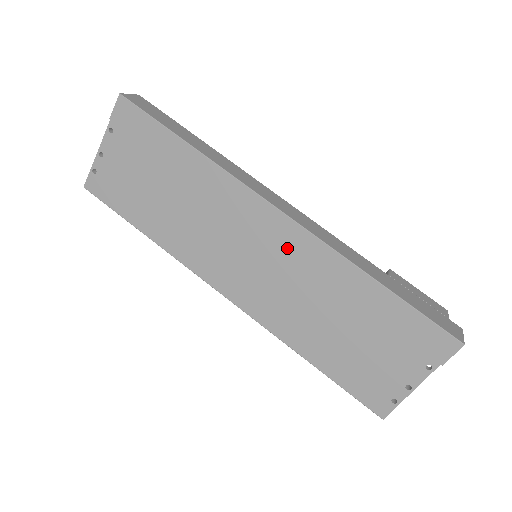
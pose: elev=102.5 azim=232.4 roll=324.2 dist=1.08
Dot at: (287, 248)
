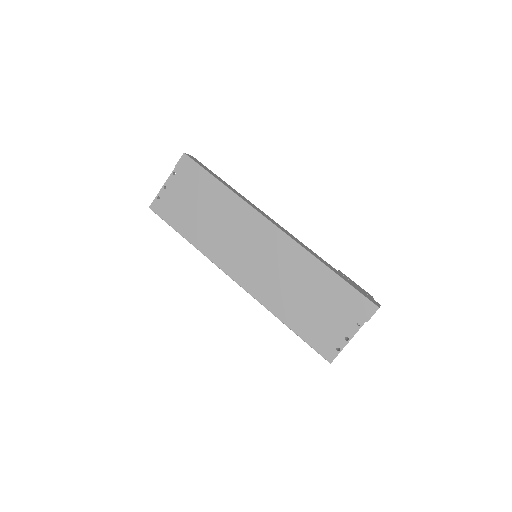
Dot at: (277, 248)
